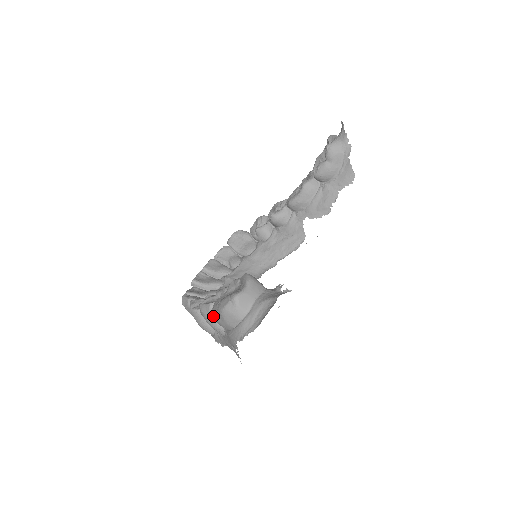
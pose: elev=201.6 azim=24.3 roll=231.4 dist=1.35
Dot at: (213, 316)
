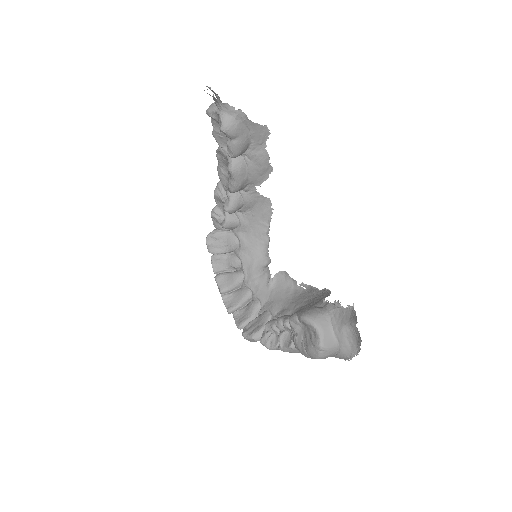
Dot at: occluded
